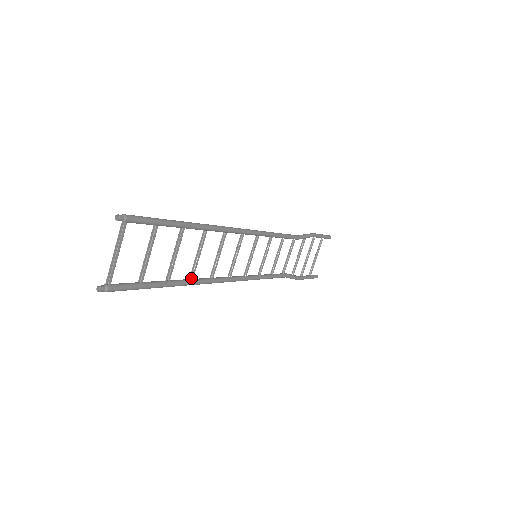
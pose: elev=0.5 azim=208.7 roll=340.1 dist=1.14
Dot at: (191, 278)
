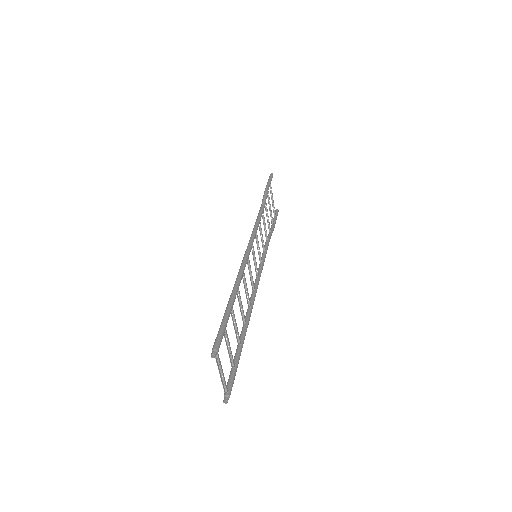
Dot at: (244, 323)
